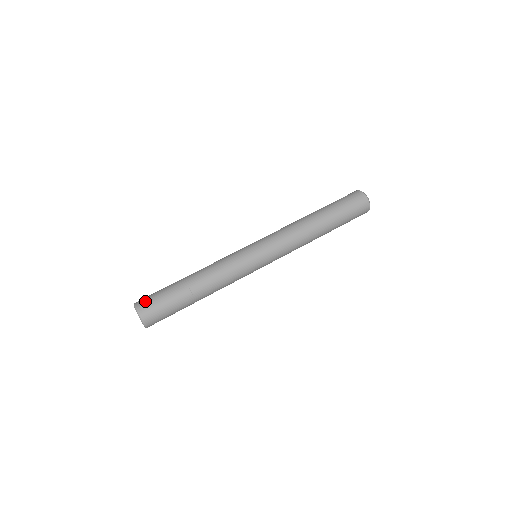
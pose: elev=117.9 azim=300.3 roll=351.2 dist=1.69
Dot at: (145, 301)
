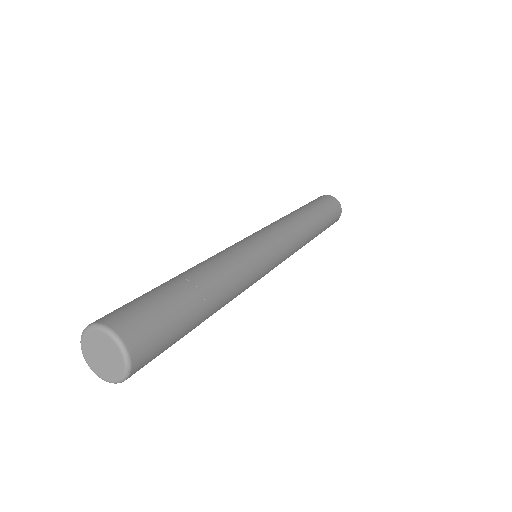
Dot at: (111, 312)
